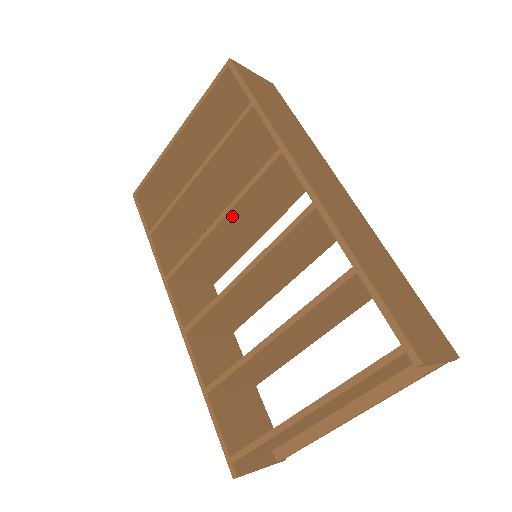
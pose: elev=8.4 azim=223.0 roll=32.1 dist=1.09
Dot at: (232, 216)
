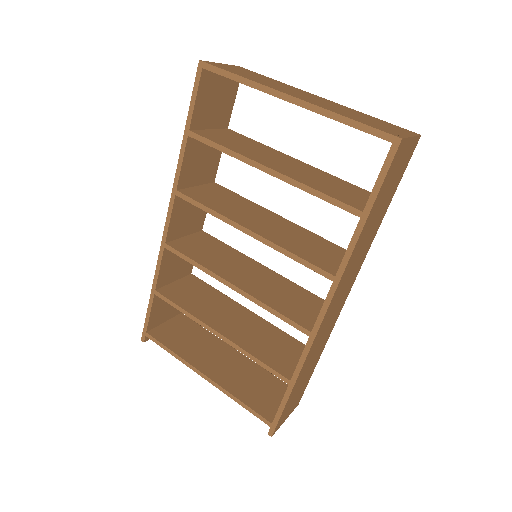
Dot at: occluded
